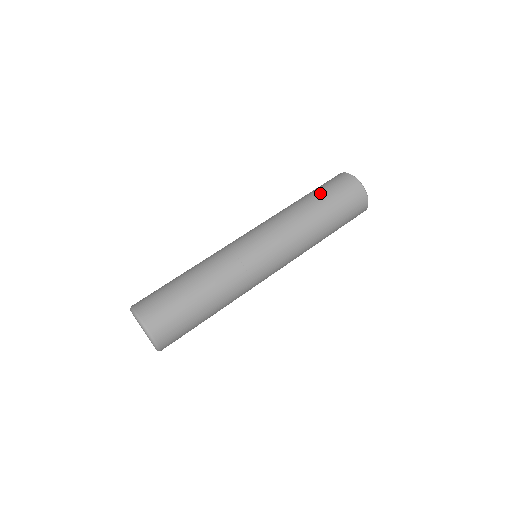
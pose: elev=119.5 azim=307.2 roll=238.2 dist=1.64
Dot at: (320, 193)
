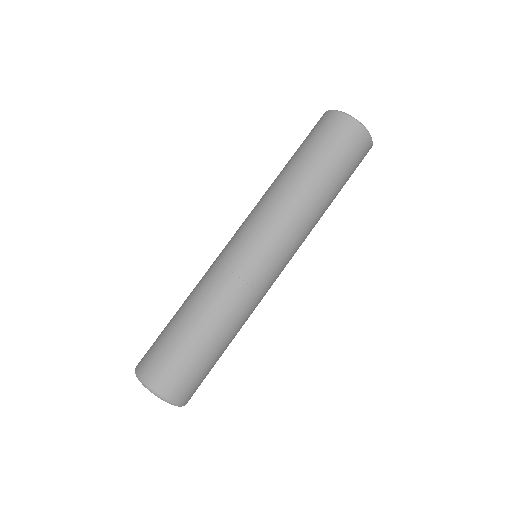
Dot at: (312, 154)
